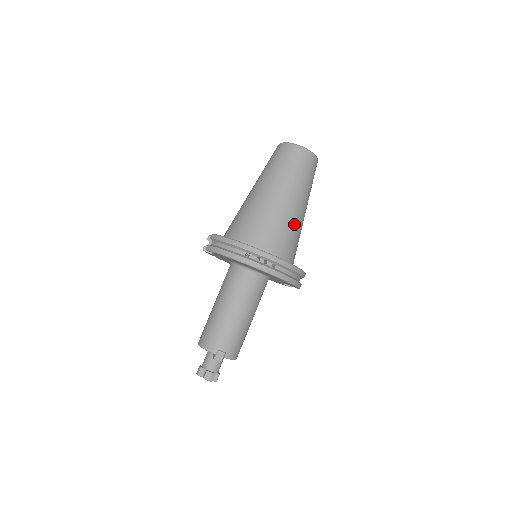
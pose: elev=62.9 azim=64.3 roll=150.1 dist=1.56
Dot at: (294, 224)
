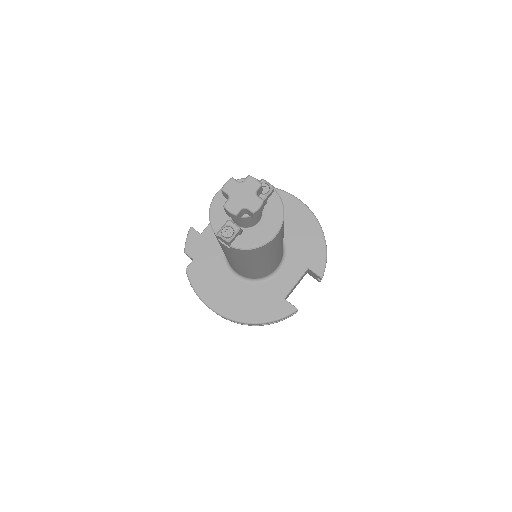
Dot at: occluded
